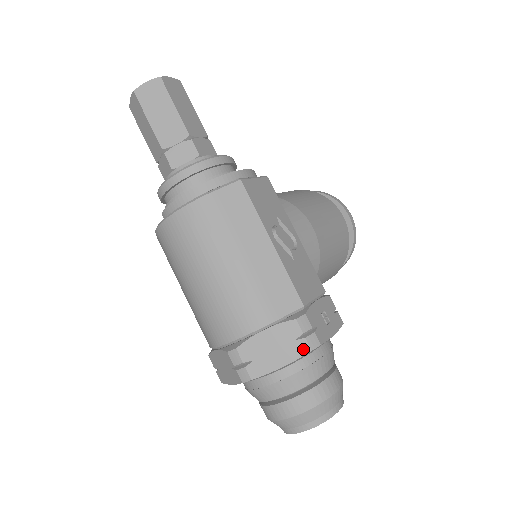
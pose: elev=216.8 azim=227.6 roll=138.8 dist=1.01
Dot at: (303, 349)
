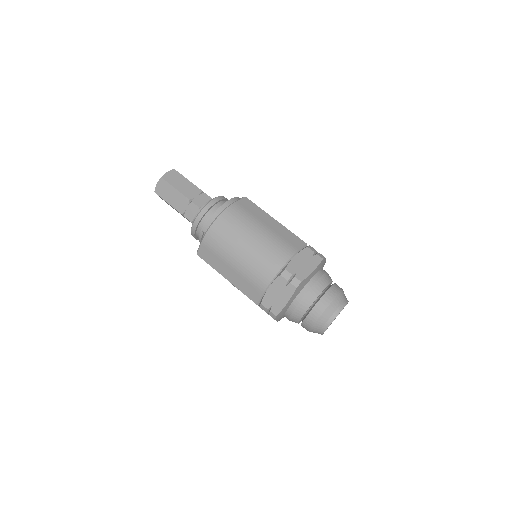
Dot at: (319, 259)
